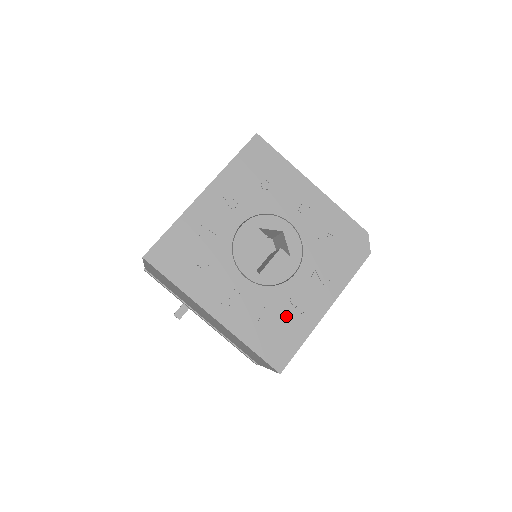
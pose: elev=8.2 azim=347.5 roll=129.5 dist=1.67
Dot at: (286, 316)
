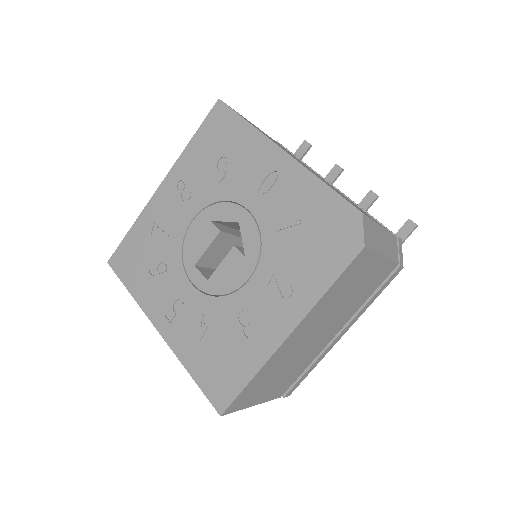
Dot at: (233, 338)
